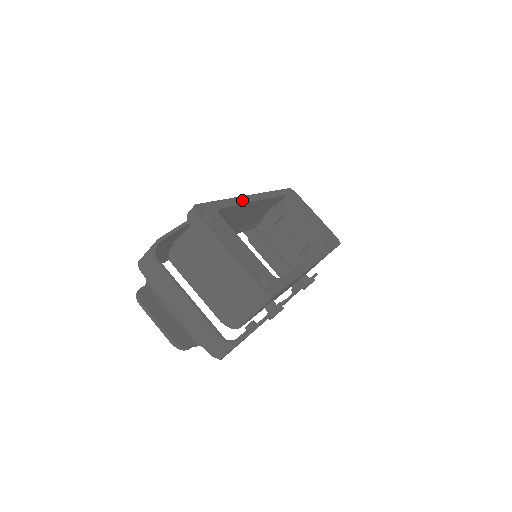
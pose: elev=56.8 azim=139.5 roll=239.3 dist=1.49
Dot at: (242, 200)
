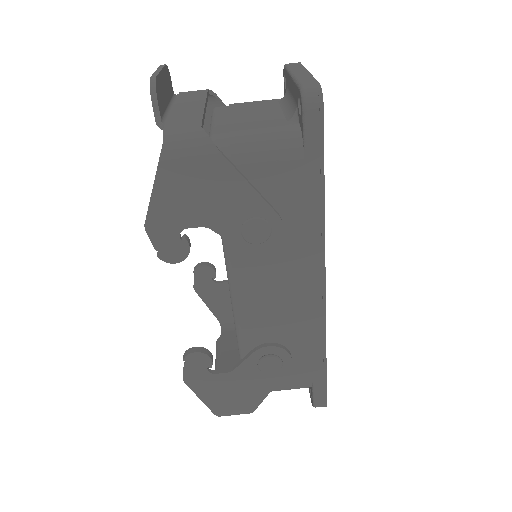
Dot at: occluded
